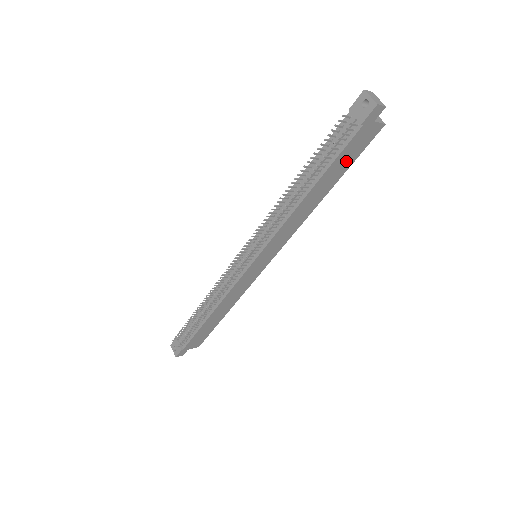
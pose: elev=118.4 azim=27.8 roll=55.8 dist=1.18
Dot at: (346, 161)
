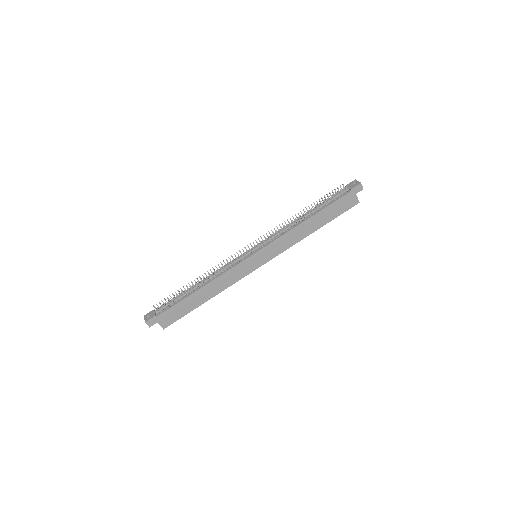
Dot at: (335, 211)
